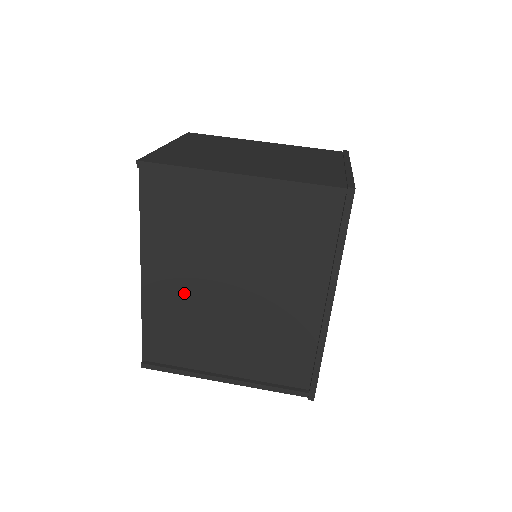
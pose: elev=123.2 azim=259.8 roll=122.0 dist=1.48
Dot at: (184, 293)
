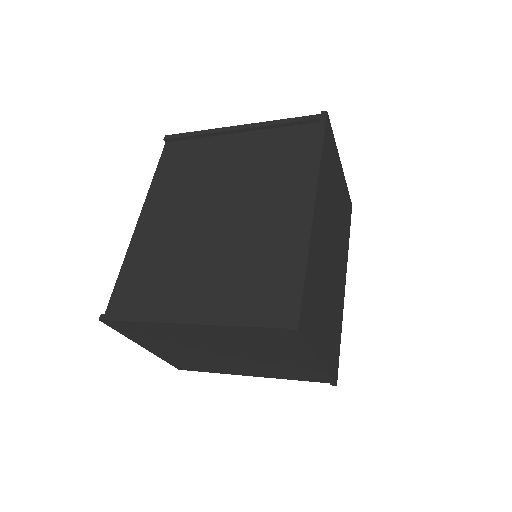
Dot at: (171, 230)
